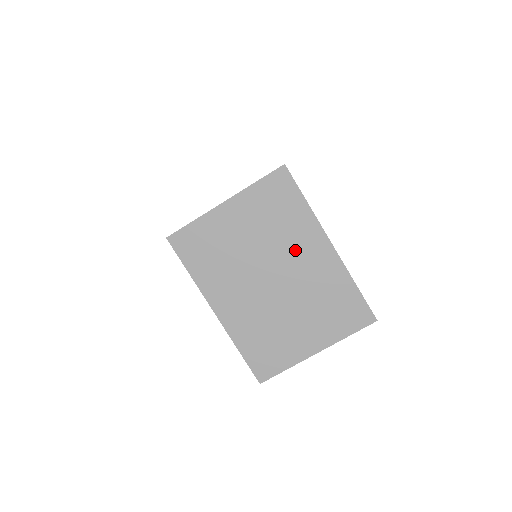
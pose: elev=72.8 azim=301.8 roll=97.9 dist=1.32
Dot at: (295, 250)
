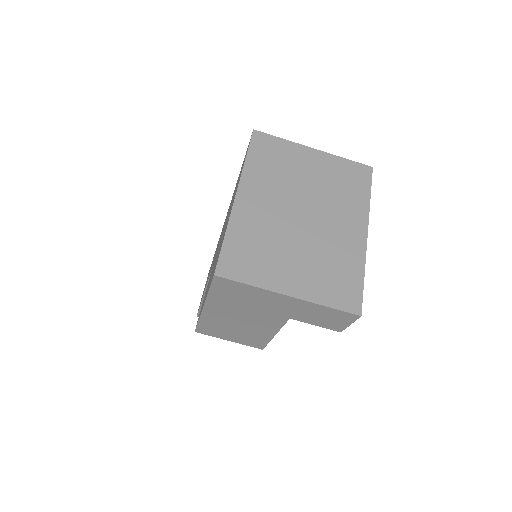
Dot at: (337, 214)
